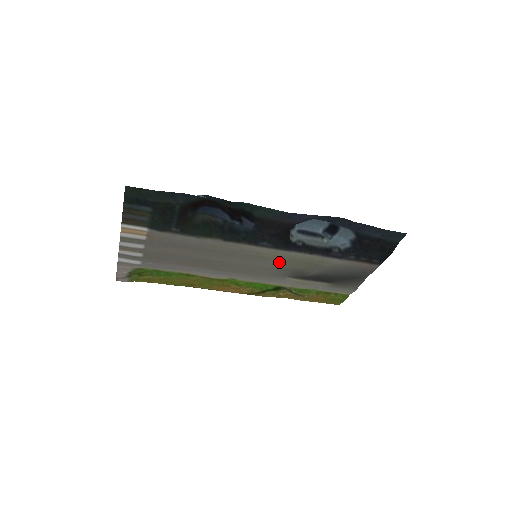
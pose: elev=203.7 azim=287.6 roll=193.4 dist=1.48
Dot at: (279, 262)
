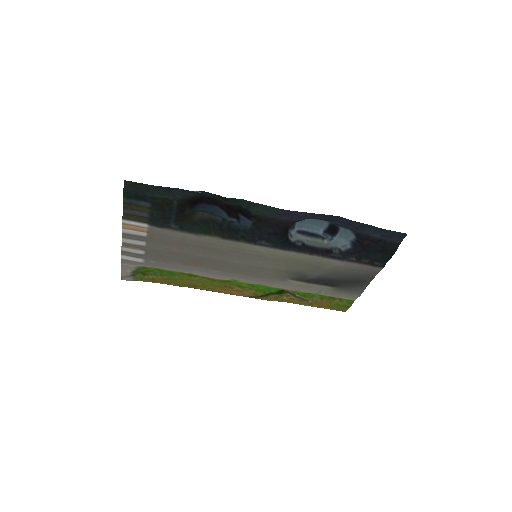
Dot at: (279, 263)
